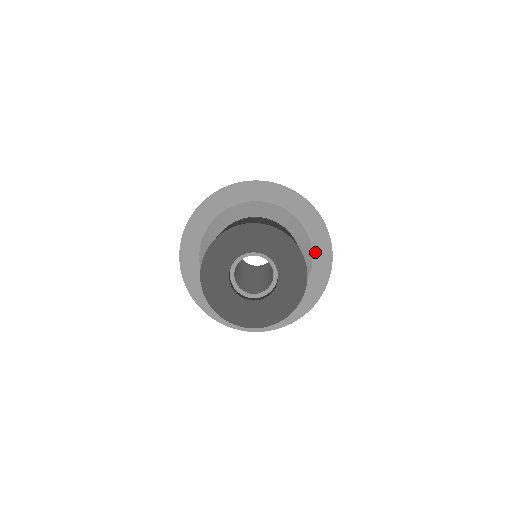
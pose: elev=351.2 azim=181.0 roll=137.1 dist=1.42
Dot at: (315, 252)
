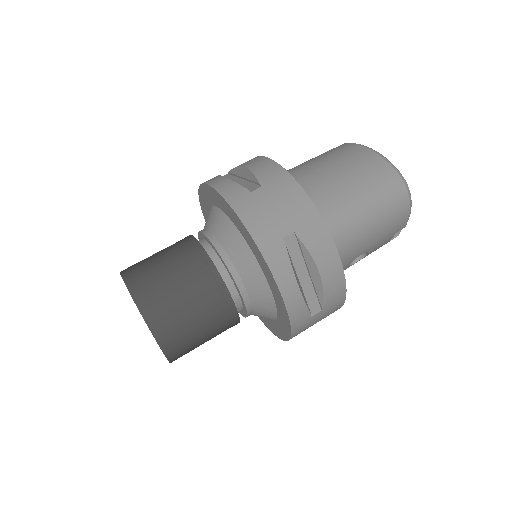
Dot at: occluded
